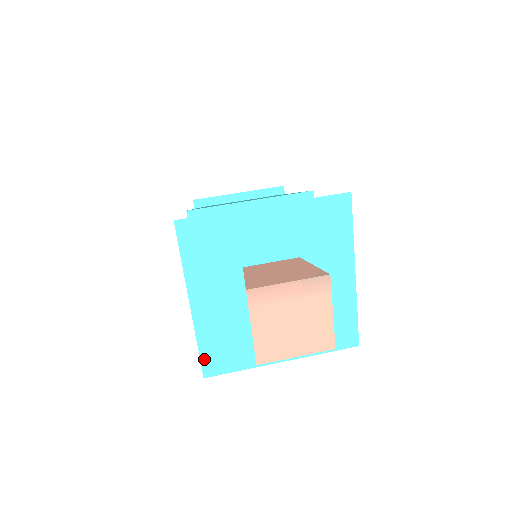
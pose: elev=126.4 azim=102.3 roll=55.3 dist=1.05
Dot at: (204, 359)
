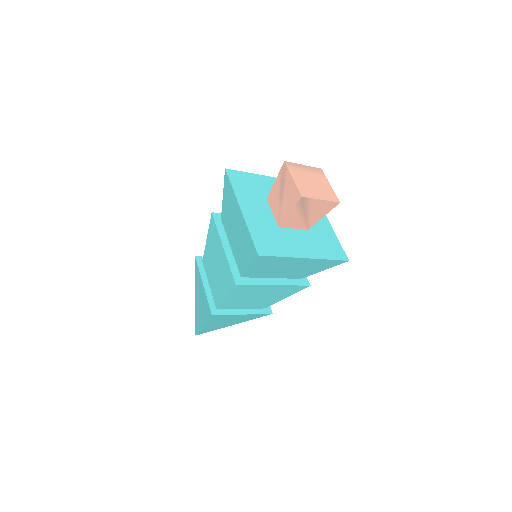
Dot at: (256, 243)
